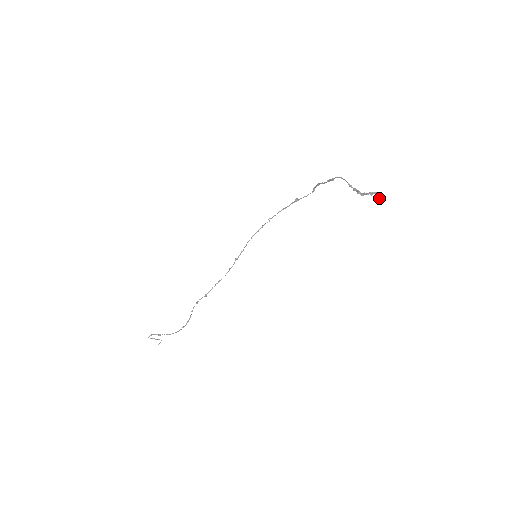
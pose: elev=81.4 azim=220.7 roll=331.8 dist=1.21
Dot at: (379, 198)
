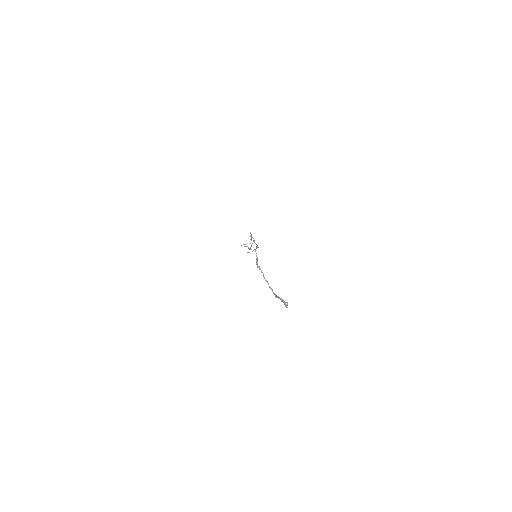
Dot at: (285, 305)
